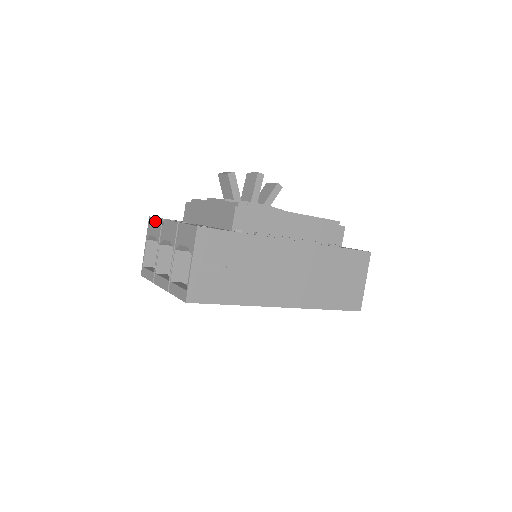
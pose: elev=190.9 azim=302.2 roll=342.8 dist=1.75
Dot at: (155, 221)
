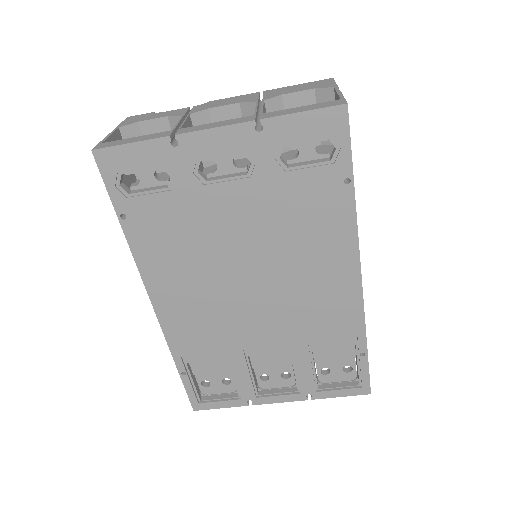
Dot at: (157, 113)
